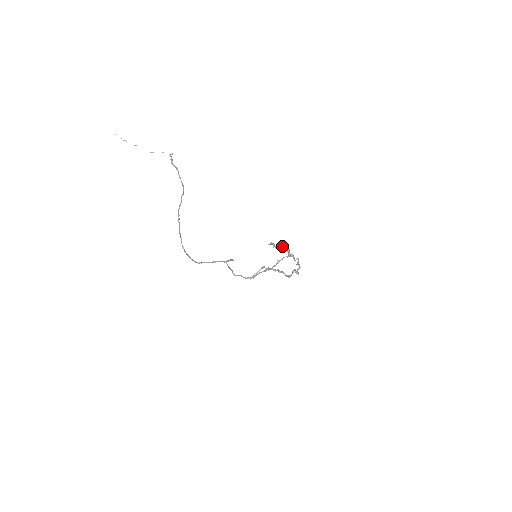
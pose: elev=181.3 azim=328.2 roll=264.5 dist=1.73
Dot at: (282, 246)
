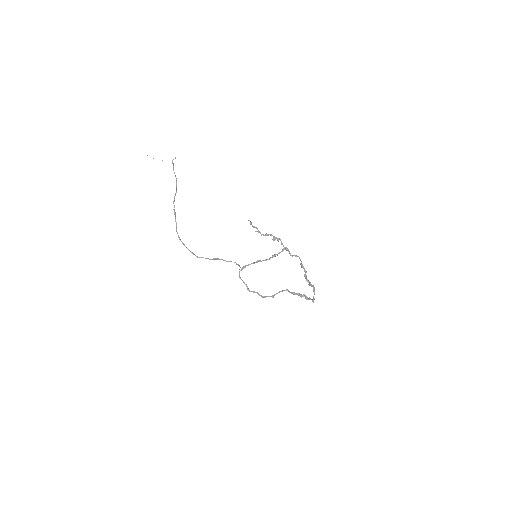
Dot at: (270, 234)
